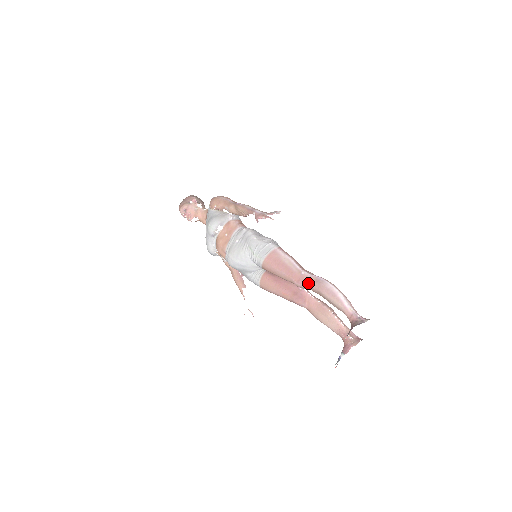
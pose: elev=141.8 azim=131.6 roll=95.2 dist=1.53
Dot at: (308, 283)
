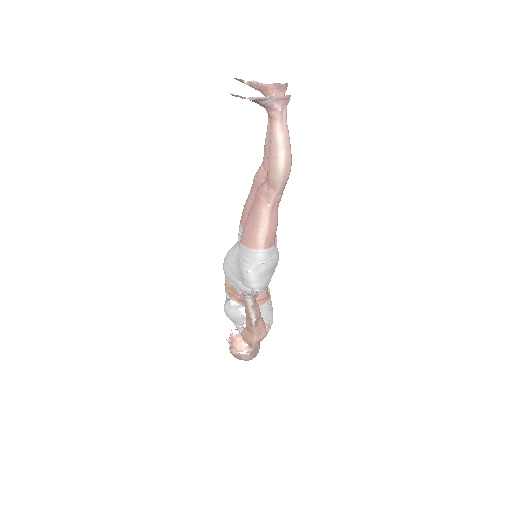
Dot at: (261, 167)
